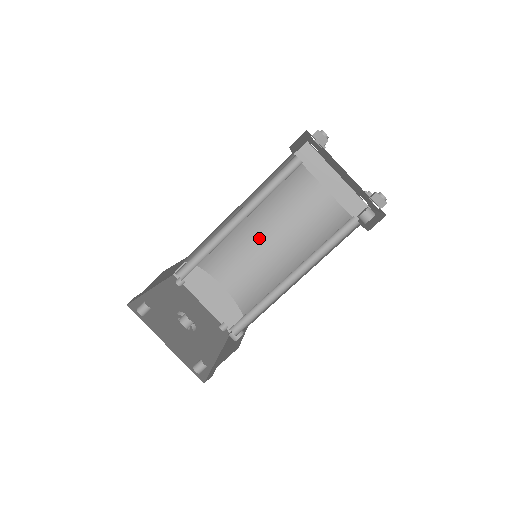
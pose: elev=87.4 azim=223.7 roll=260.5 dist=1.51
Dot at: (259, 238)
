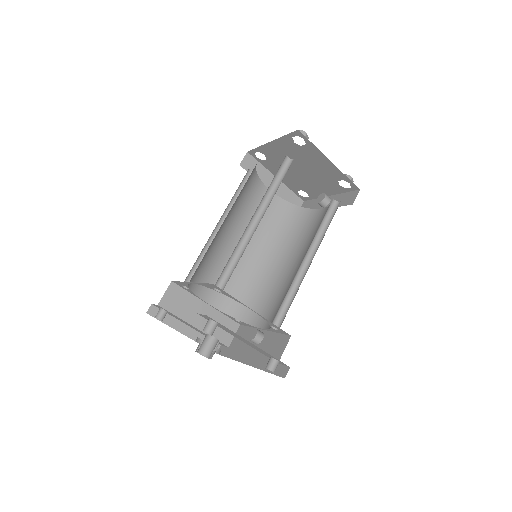
Dot at: (231, 247)
